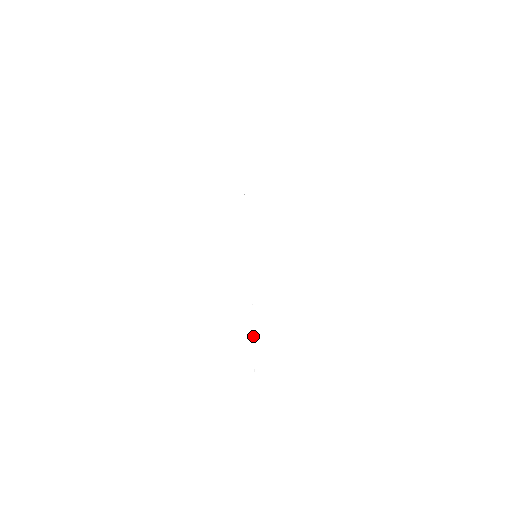
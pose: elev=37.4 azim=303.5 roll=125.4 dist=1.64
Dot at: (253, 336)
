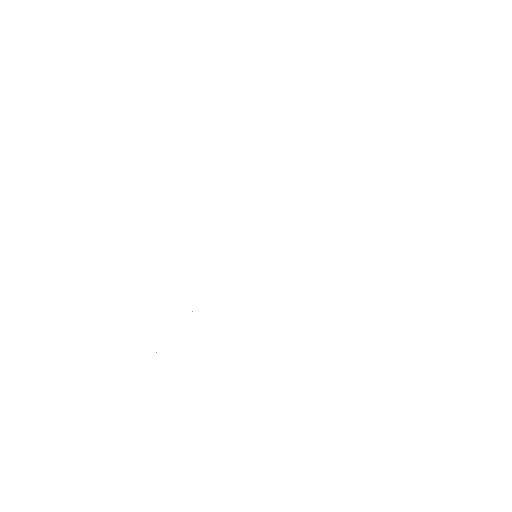
Dot at: occluded
